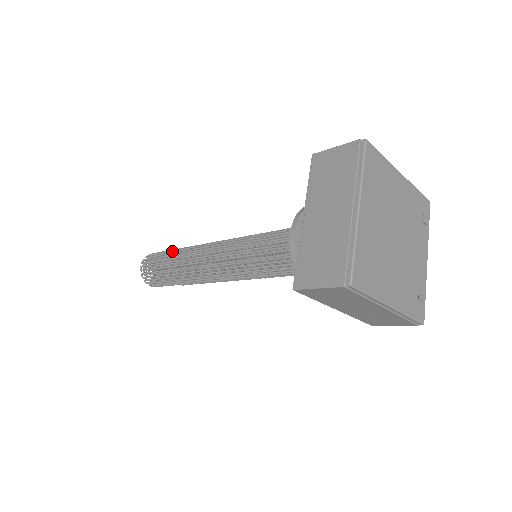
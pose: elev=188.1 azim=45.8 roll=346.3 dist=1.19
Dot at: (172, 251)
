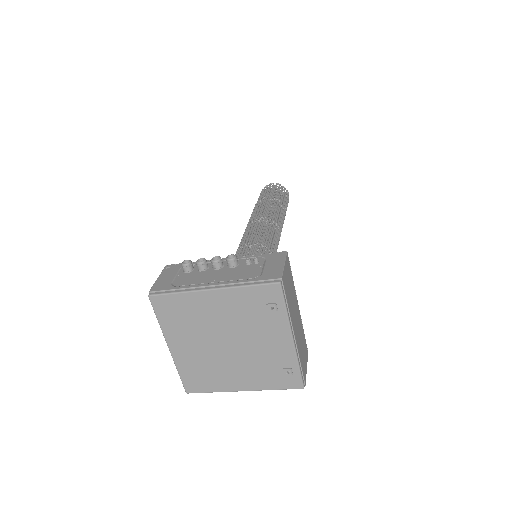
Dot at: (255, 205)
